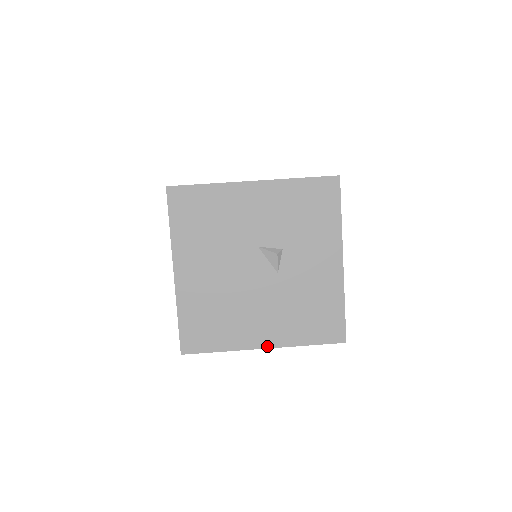
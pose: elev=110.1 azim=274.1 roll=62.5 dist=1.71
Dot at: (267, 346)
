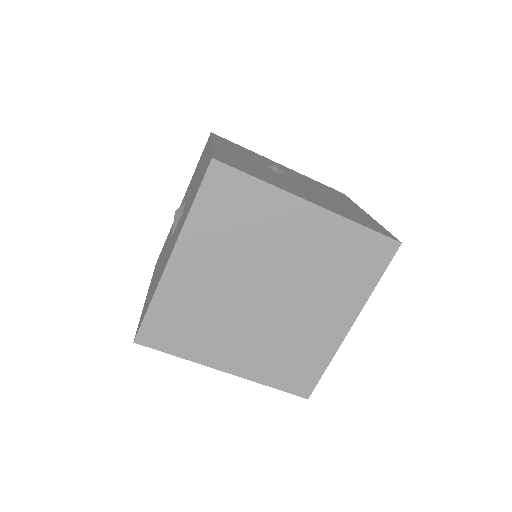
Dot at: occluded
